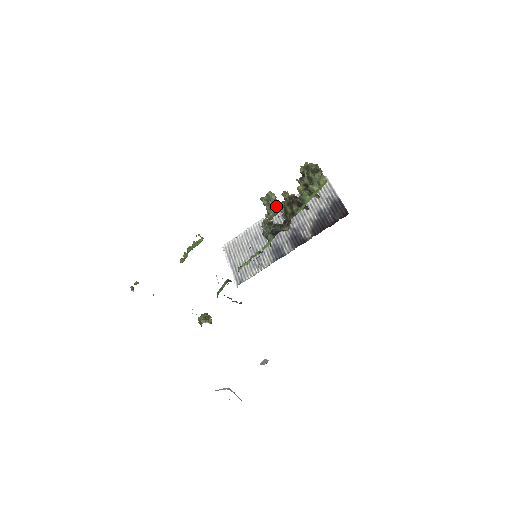
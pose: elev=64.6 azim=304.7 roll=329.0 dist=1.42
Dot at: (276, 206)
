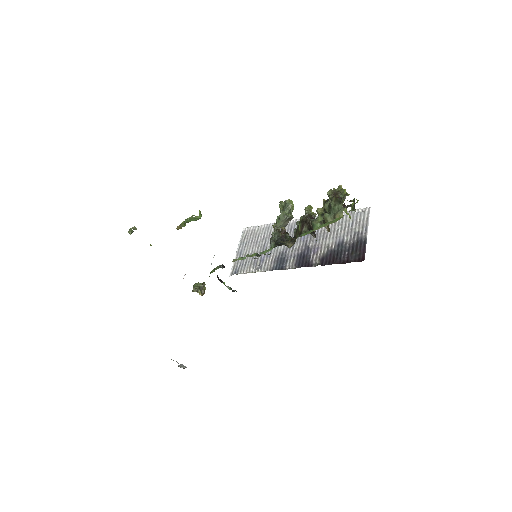
Dot at: (286, 218)
